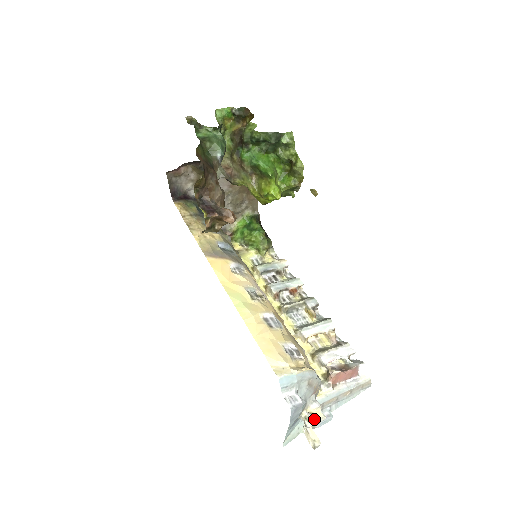
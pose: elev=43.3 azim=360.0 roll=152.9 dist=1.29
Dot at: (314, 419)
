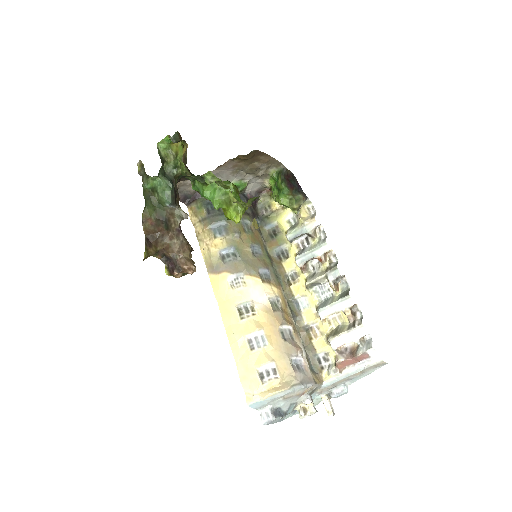
Dot at: (303, 415)
